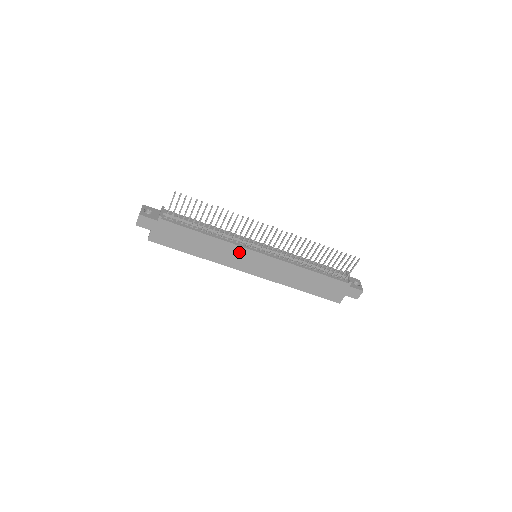
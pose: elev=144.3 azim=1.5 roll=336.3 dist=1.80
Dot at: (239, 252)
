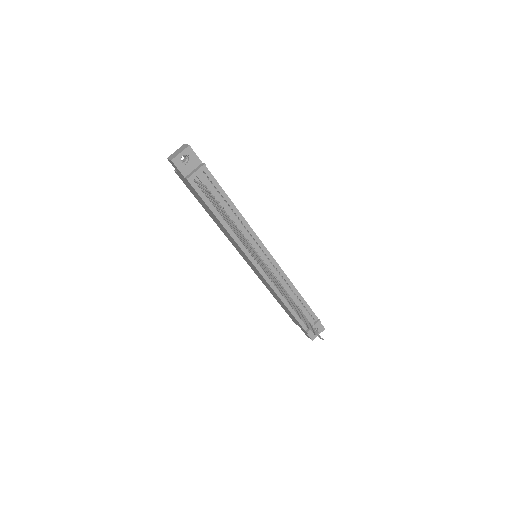
Dot at: (239, 248)
